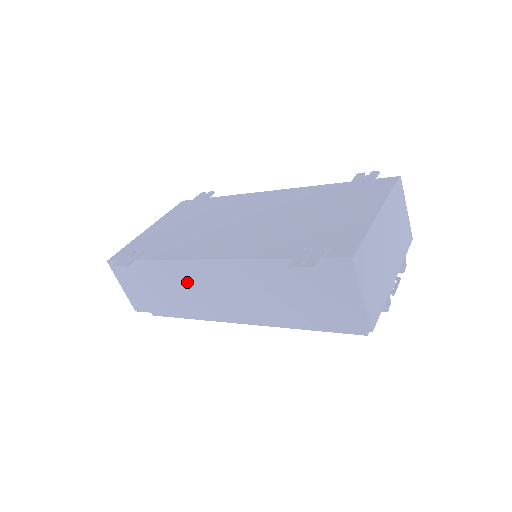
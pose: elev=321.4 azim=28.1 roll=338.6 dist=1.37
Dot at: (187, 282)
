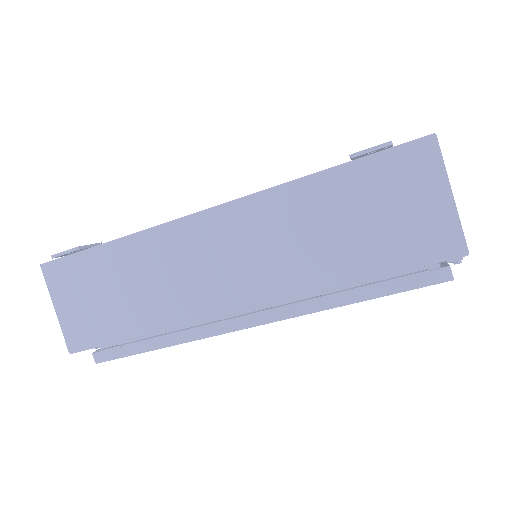
Dot at: (173, 260)
